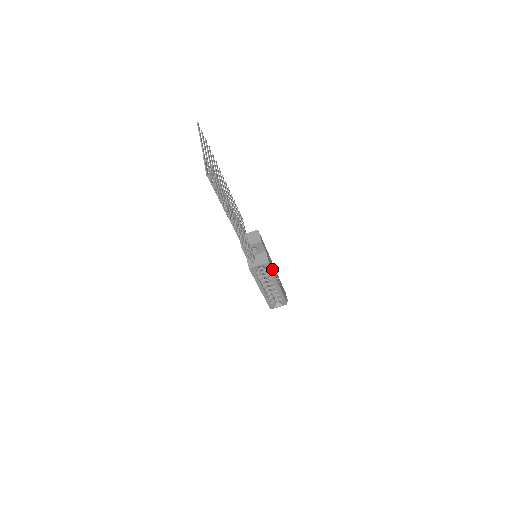
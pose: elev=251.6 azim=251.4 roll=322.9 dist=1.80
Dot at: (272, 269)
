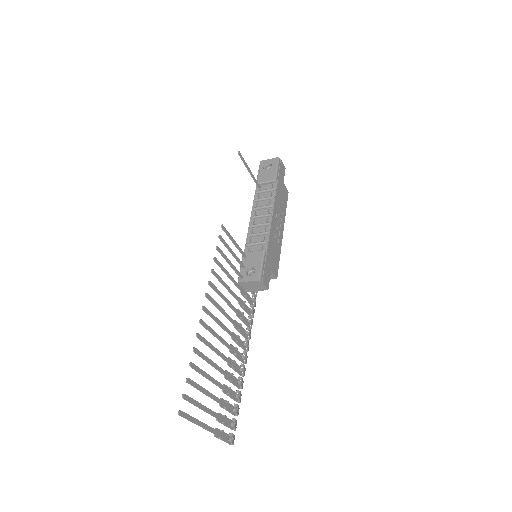
Dot at: (278, 258)
